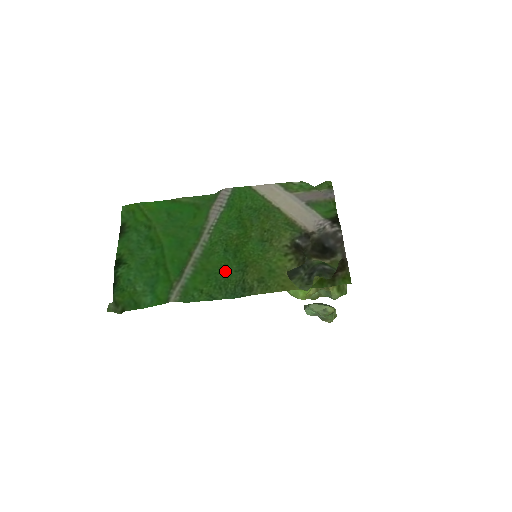
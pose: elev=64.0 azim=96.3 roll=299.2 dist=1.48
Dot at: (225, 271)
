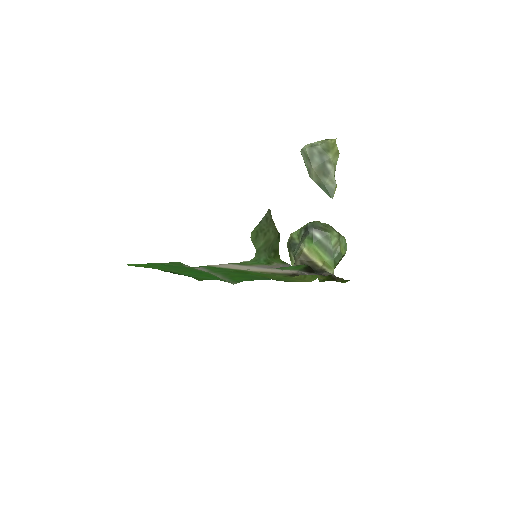
Dot at: occluded
